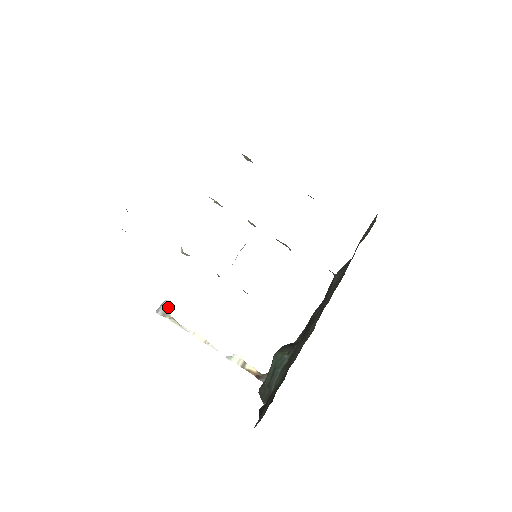
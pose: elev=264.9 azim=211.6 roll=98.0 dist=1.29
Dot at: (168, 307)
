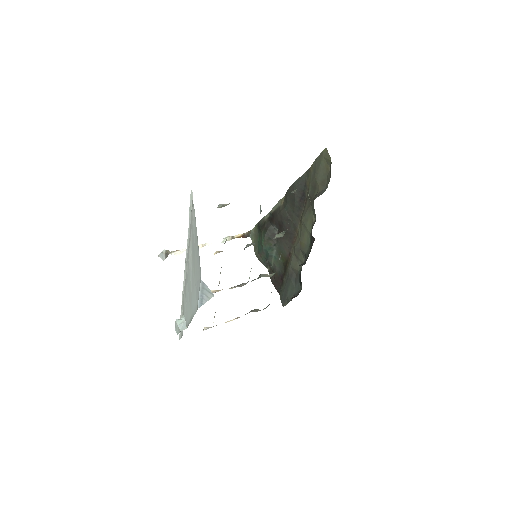
Dot at: (167, 252)
